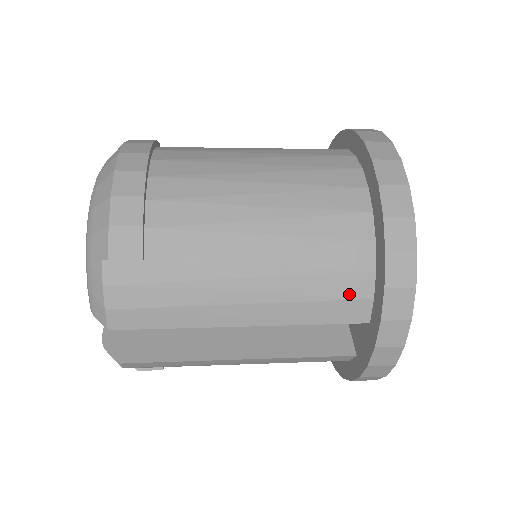
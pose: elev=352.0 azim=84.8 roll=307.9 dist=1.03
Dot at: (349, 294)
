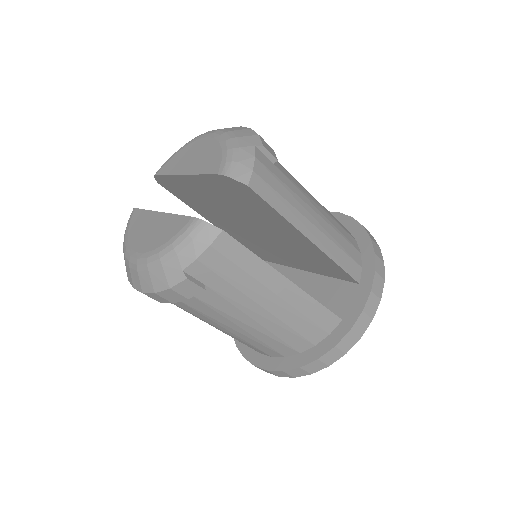
Dot at: (353, 257)
